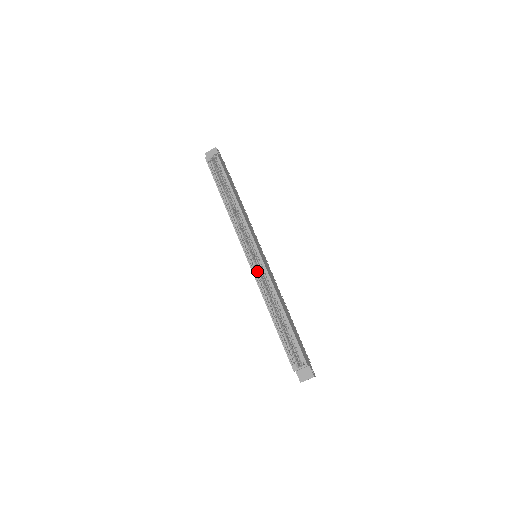
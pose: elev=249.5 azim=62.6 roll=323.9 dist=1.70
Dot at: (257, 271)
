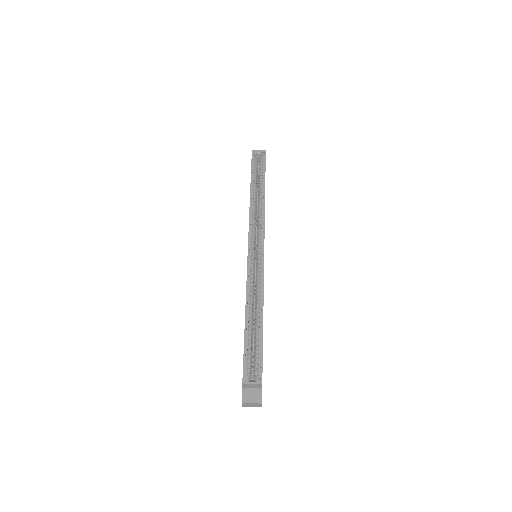
Dot at: (252, 265)
